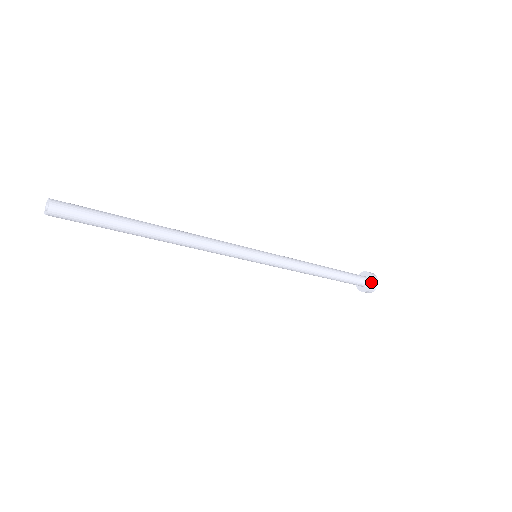
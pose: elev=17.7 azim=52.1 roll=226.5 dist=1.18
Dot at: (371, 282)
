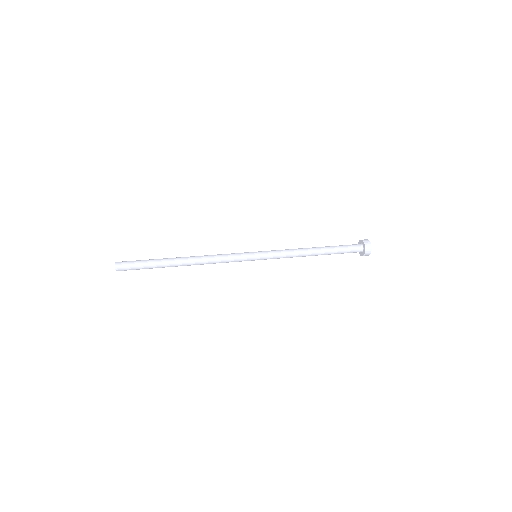
Dot at: (364, 251)
